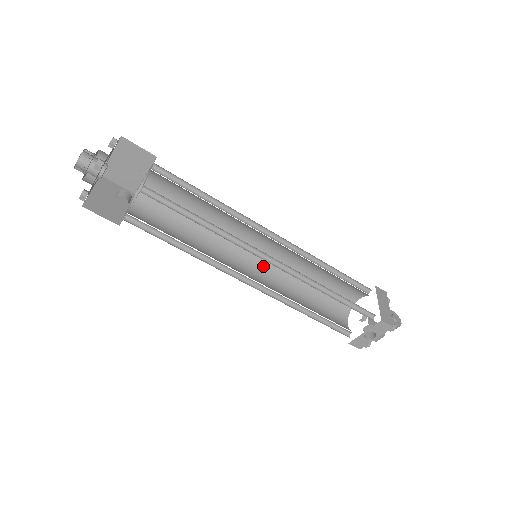
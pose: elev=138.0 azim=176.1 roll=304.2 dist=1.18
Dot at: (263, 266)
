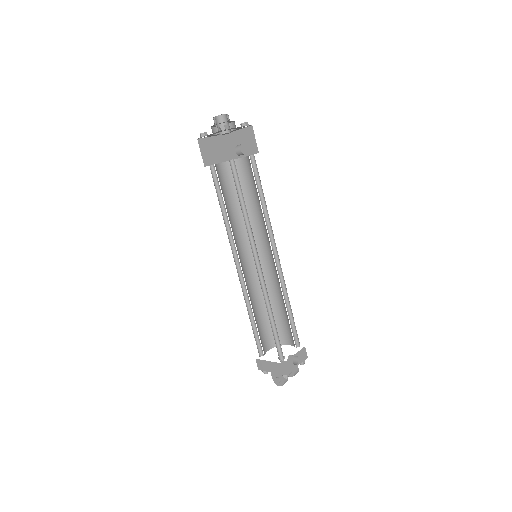
Dot at: occluded
